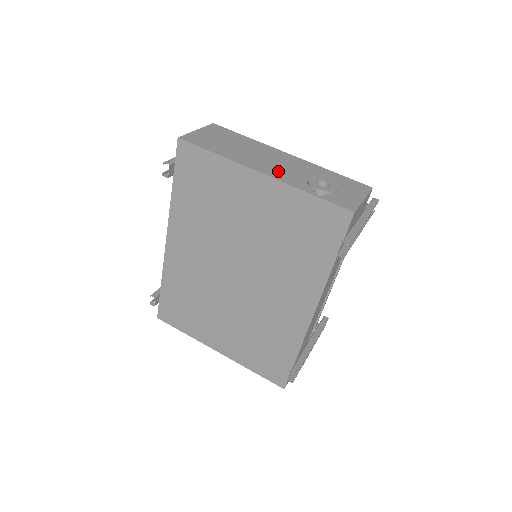
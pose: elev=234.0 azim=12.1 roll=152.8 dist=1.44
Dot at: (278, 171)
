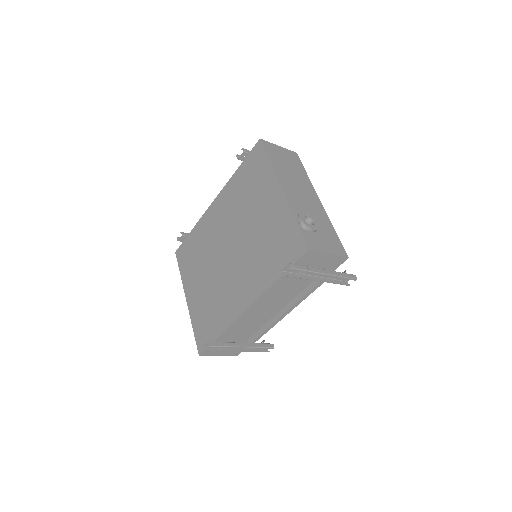
Dot at: (295, 198)
